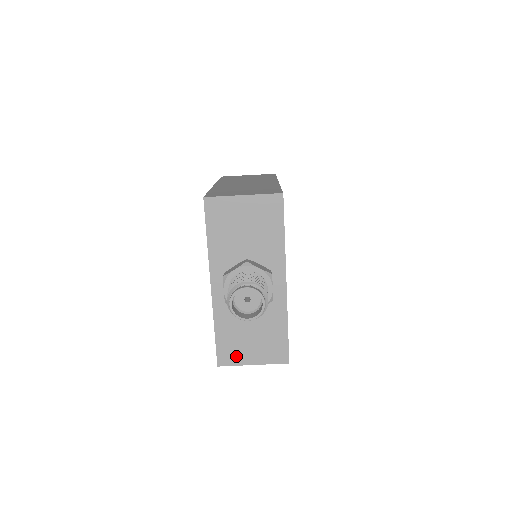
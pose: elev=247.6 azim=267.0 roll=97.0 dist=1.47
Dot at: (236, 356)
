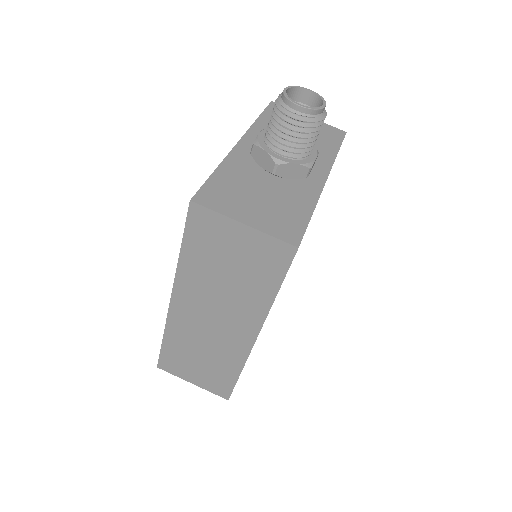
Dot at: (225, 204)
